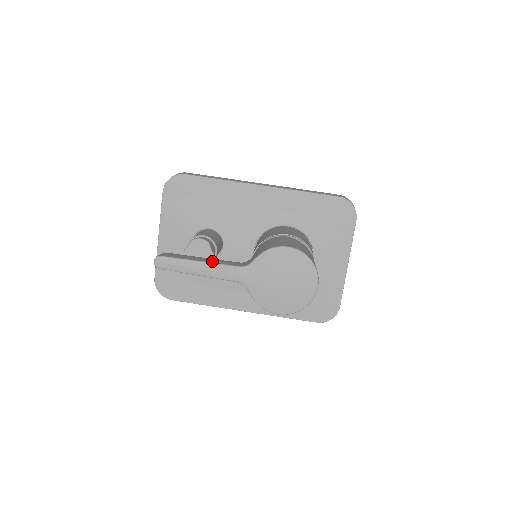
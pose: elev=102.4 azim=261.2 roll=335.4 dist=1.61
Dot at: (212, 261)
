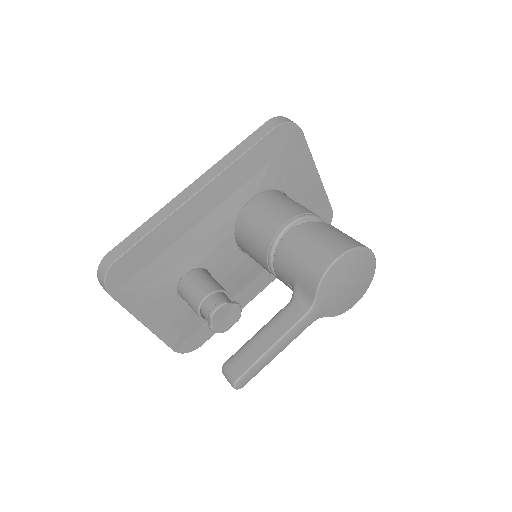
Dot at: (278, 333)
